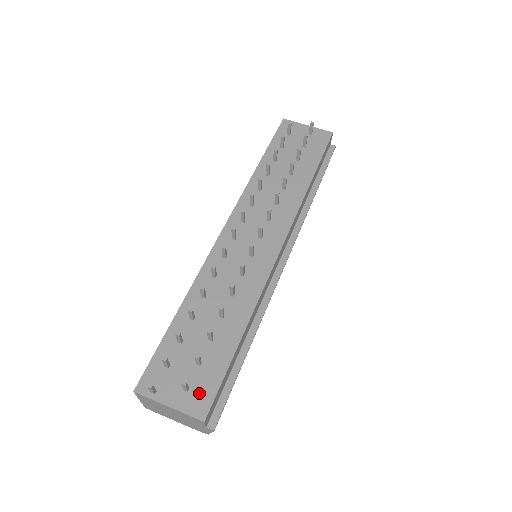
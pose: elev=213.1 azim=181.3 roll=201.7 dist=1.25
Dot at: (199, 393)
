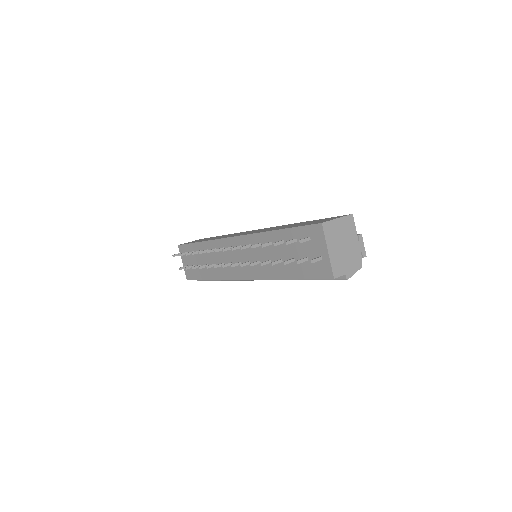
Dot at: (190, 272)
